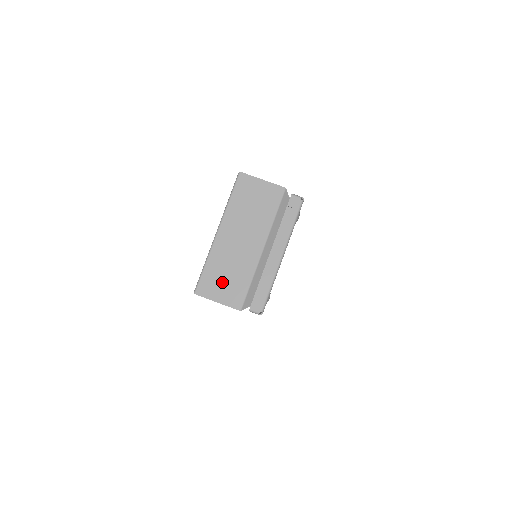
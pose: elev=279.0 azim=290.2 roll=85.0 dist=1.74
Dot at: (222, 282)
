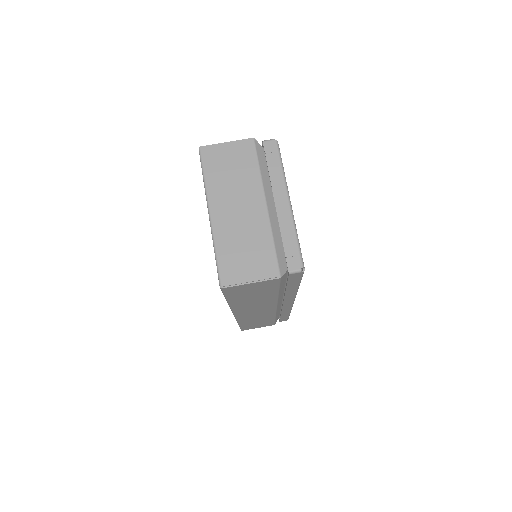
Dot at: (244, 259)
